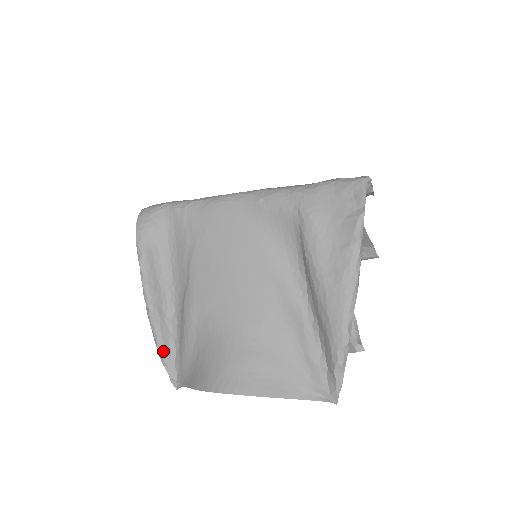
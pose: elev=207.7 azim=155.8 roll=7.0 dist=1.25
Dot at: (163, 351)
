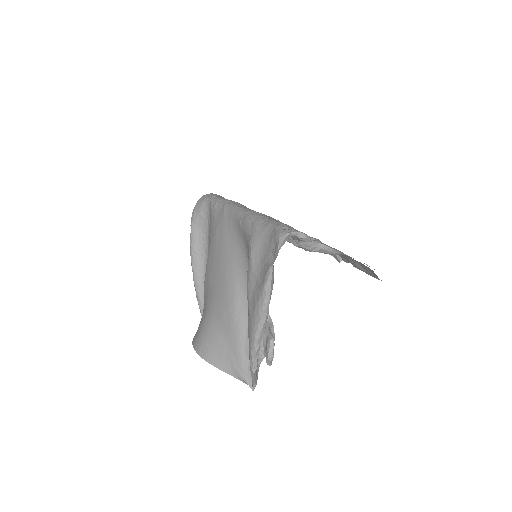
Dot at: (199, 301)
